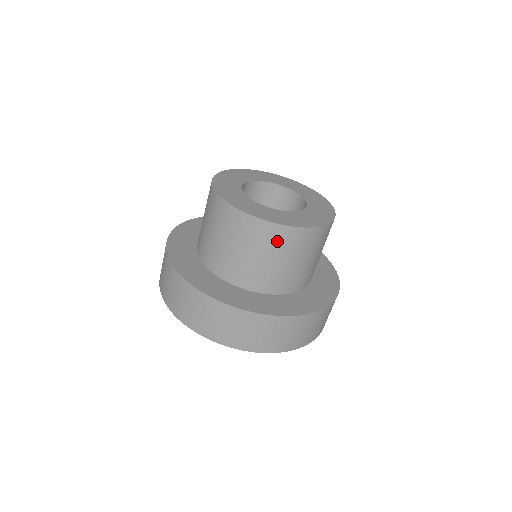
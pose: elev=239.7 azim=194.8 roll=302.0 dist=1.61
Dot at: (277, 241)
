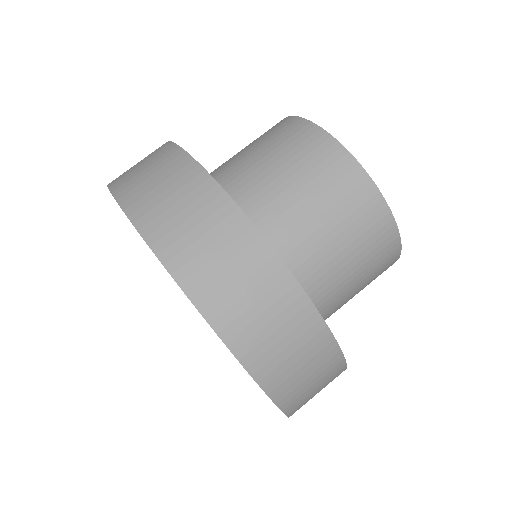
Dot at: (328, 170)
